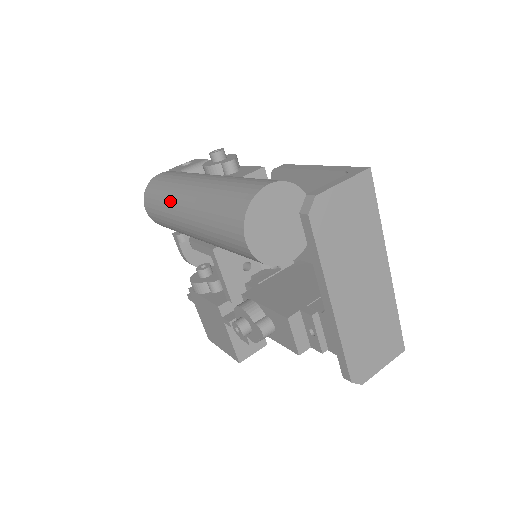
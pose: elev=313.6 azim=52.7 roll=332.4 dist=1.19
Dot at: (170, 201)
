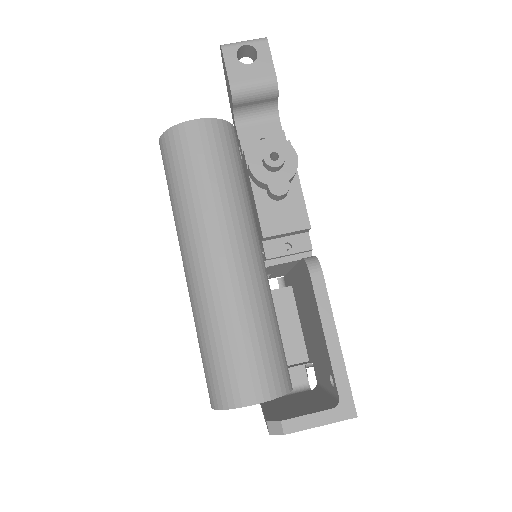
Dot at: (180, 228)
